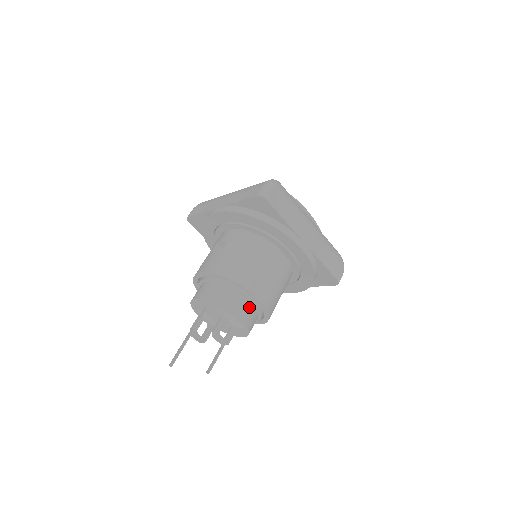
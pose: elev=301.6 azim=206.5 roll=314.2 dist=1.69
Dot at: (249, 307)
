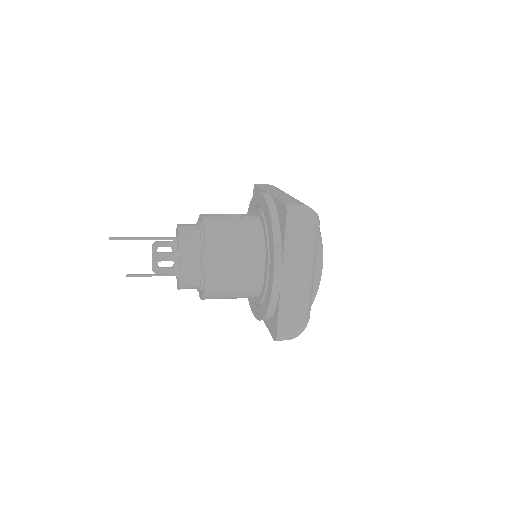
Dot at: (196, 270)
